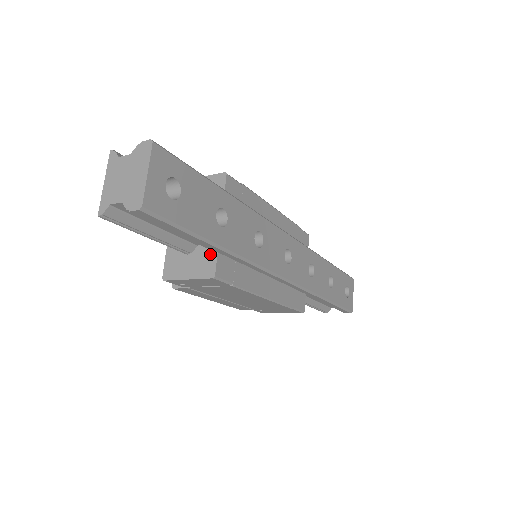
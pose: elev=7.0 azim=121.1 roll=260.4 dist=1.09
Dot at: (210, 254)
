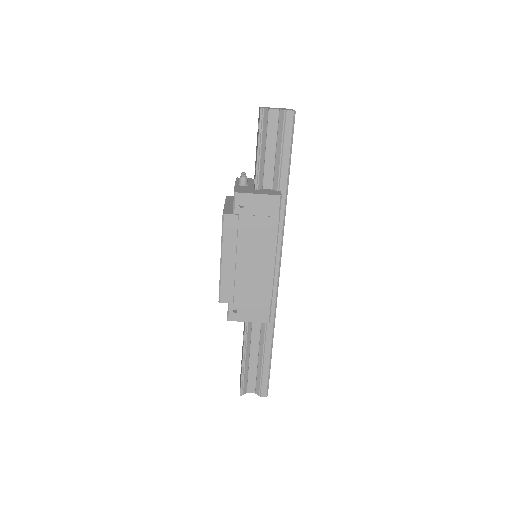
Dot at: (275, 191)
